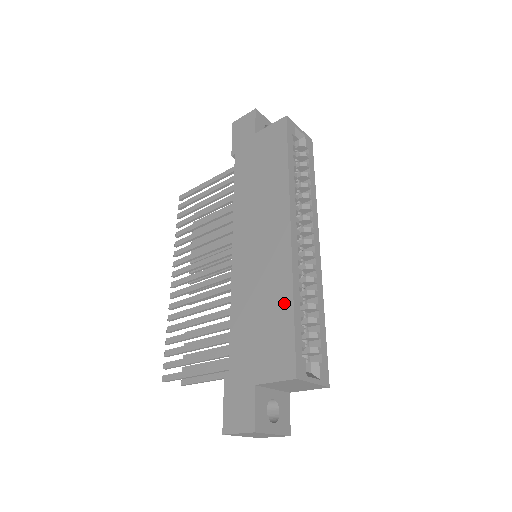
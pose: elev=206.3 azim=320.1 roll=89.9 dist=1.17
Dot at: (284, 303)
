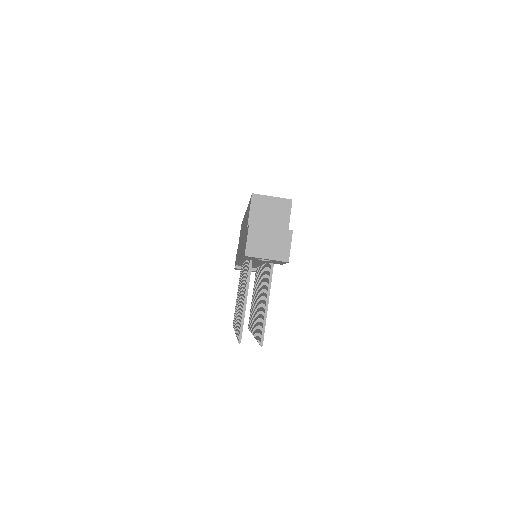
Dot at: (247, 211)
